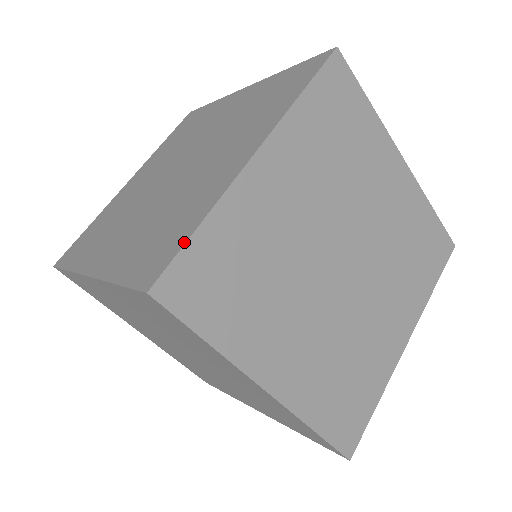
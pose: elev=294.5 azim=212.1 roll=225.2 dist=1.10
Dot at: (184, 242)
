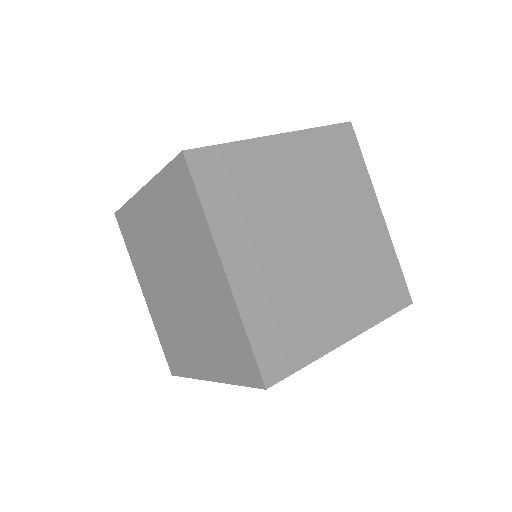
Dot at: (216, 145)
